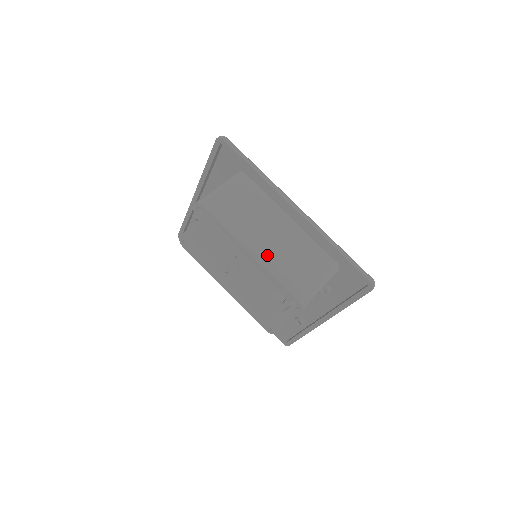
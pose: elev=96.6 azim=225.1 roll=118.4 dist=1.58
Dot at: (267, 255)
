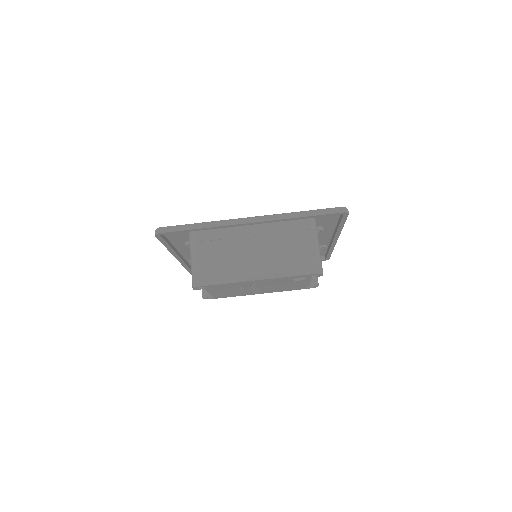
Dot at: (267, 268)
